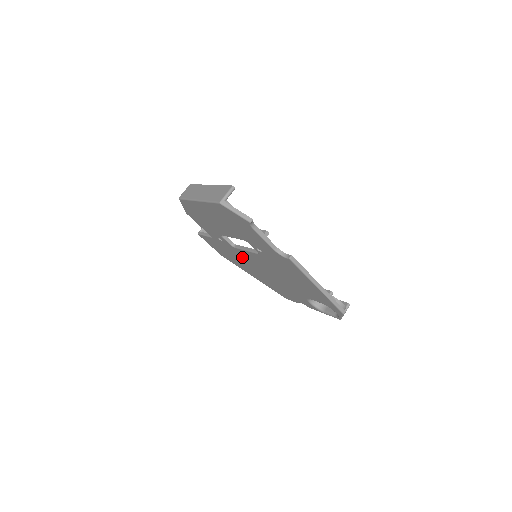
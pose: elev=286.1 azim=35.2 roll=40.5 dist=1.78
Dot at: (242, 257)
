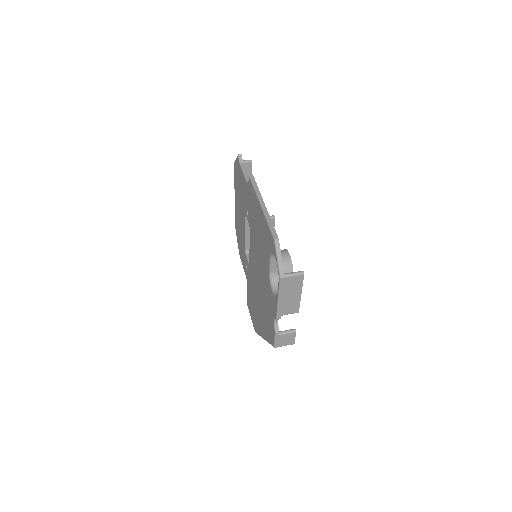
Dot at: (253, 281)
